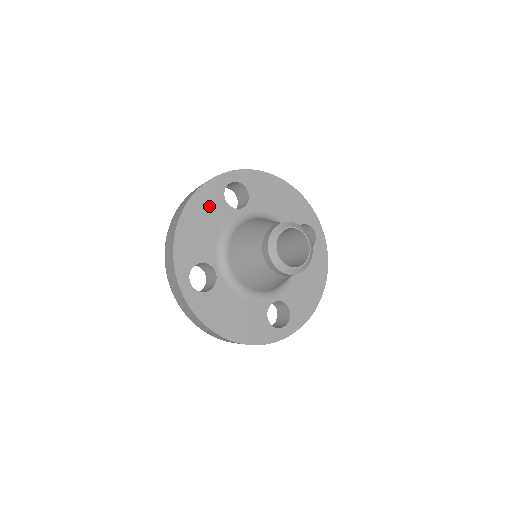
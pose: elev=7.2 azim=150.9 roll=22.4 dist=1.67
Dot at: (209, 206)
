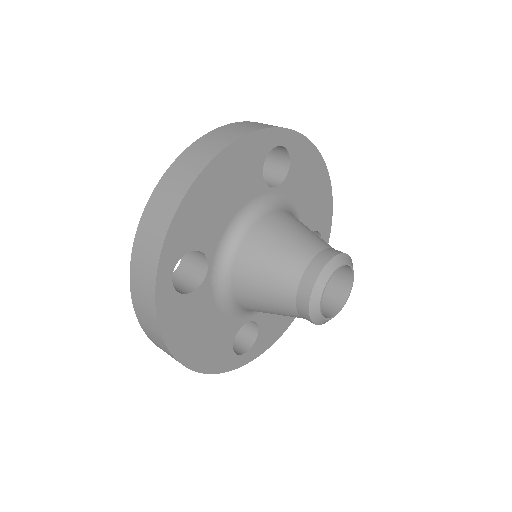
Dot at: (187, 321)
